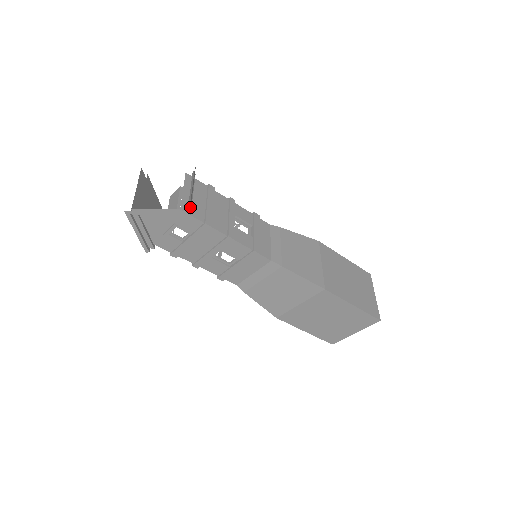
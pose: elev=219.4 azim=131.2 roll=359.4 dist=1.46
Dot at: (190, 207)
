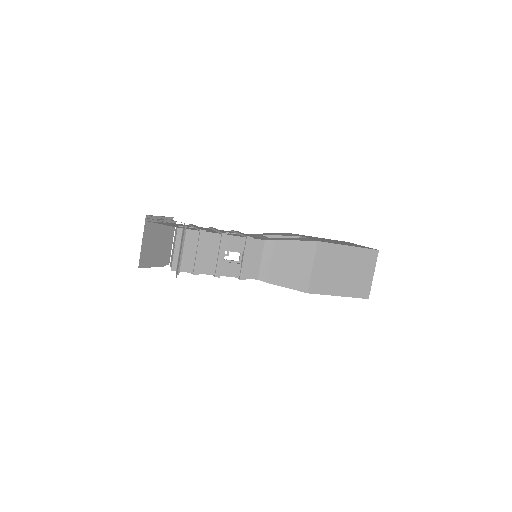
Dot at: (177, 271)
